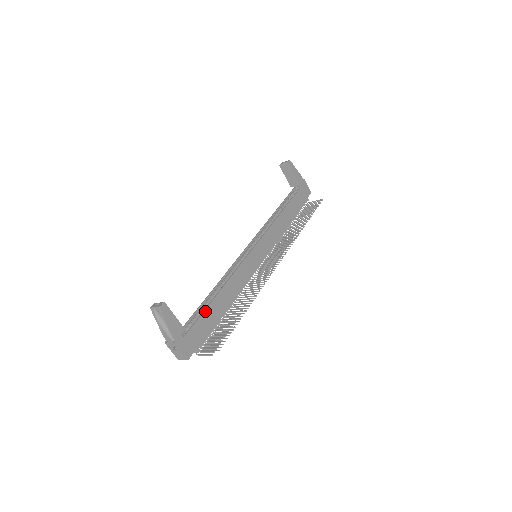
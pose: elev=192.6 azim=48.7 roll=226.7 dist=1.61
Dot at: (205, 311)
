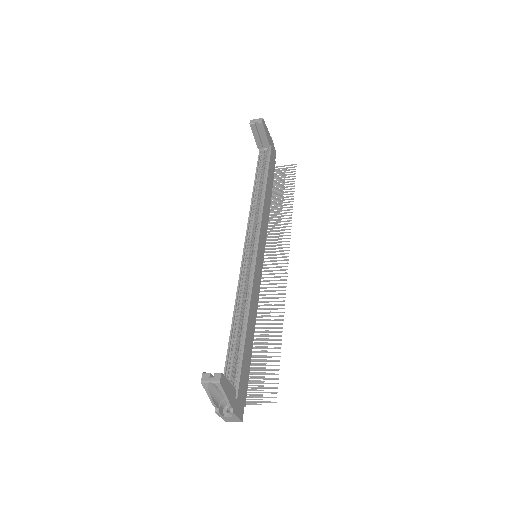
Dot at: (243, 355)
